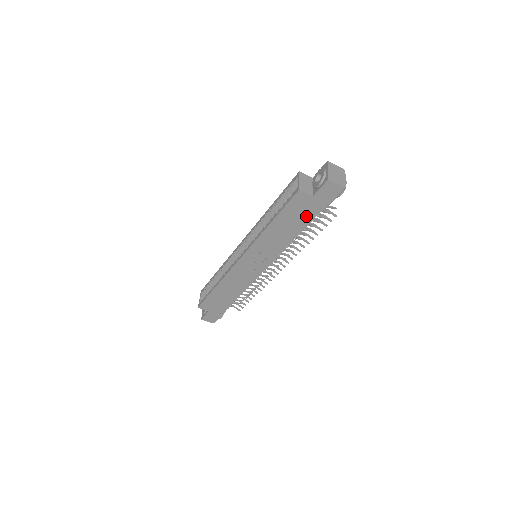
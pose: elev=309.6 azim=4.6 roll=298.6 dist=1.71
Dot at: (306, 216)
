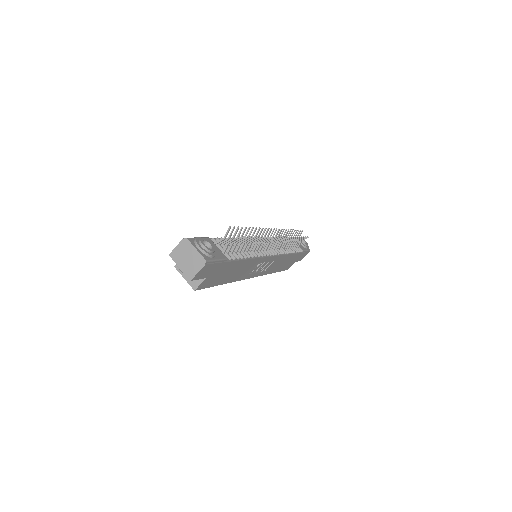
Dot at: (227, 268)
